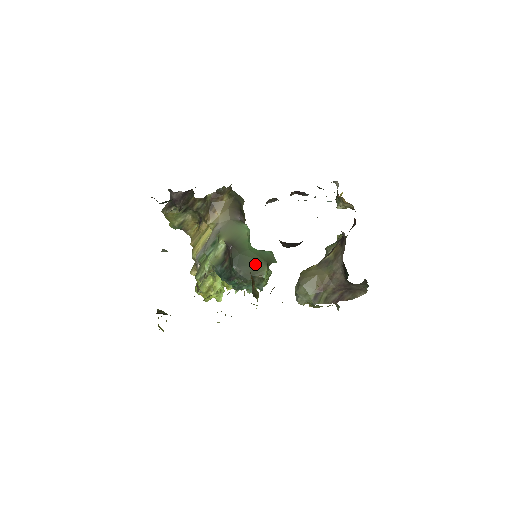
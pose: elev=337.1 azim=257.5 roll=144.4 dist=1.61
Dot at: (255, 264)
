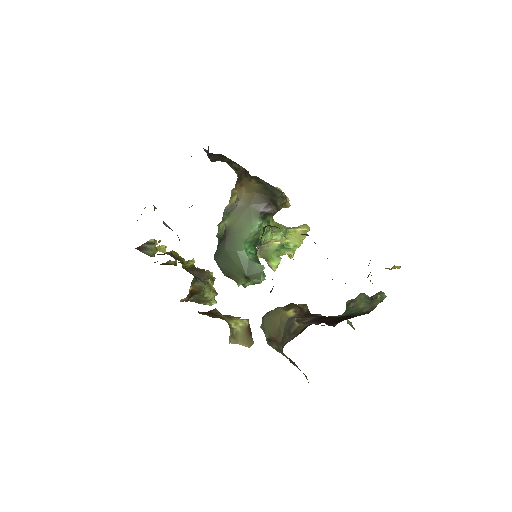
Dot at: (234, 269)
